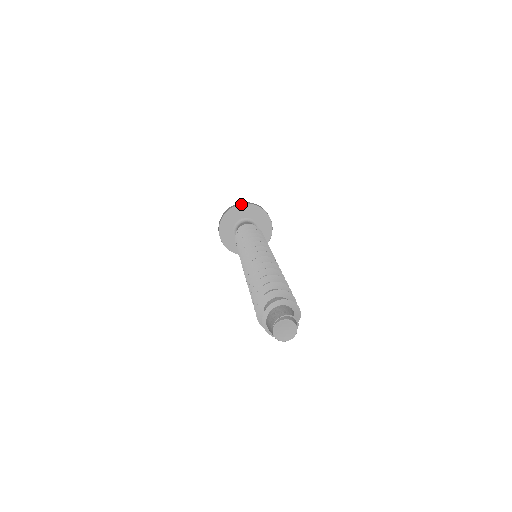
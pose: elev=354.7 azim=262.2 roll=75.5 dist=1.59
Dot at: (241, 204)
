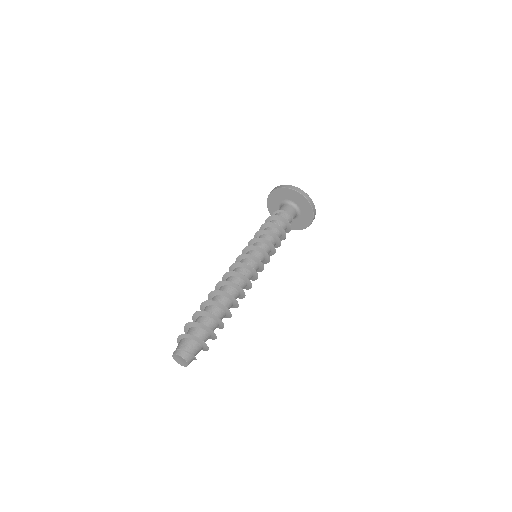
Dot at: (271, 192)
